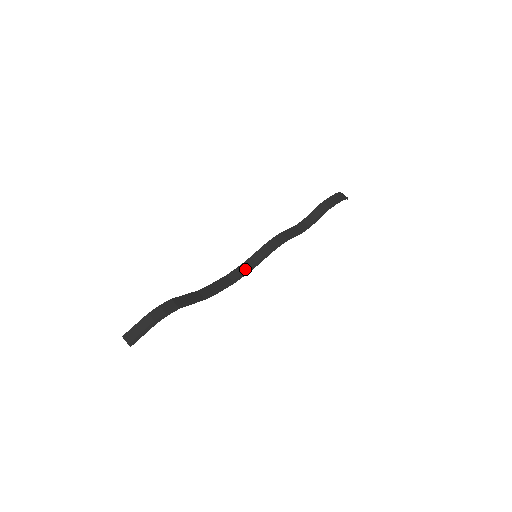
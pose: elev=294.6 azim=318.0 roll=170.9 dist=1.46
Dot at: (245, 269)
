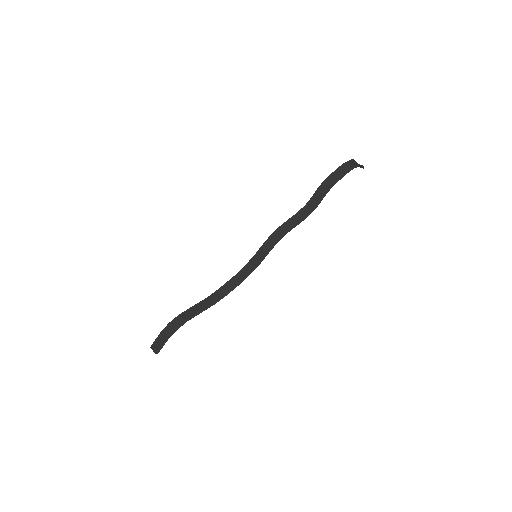
Dot at: (251, 267)
